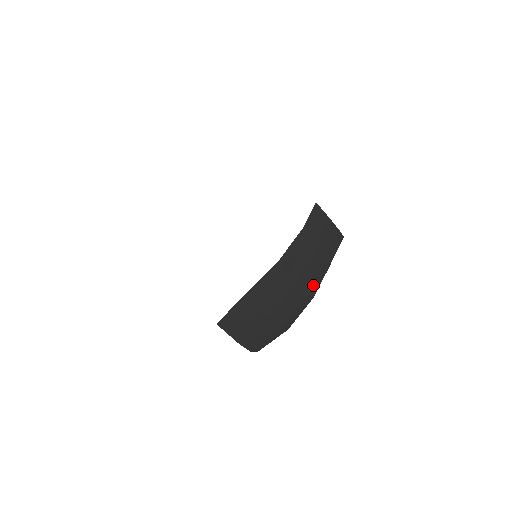
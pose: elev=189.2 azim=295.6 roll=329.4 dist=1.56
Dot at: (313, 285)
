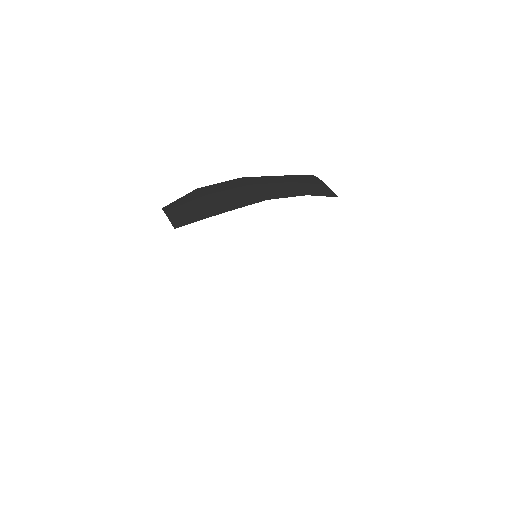
Dot at: occluded
